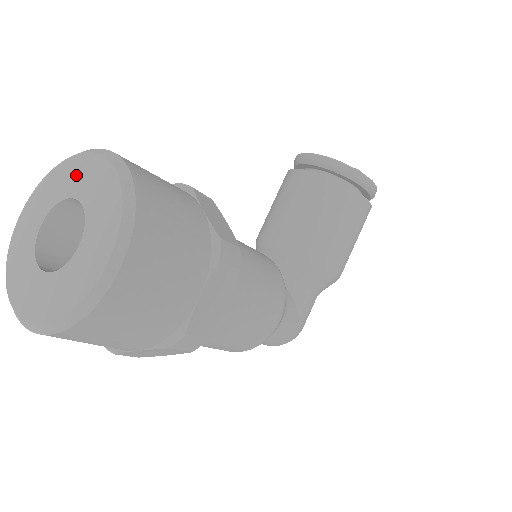
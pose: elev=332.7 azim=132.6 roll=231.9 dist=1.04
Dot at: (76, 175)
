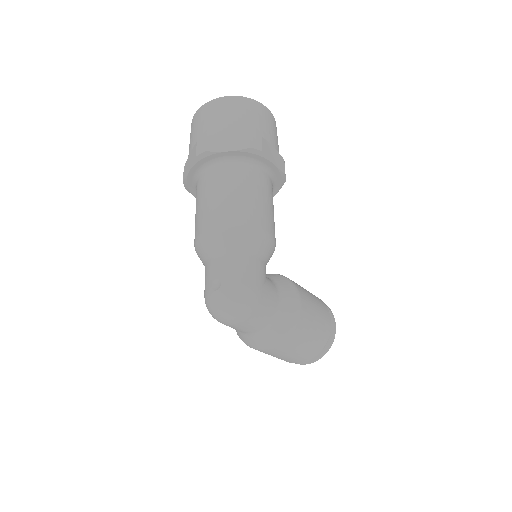
Dot at: occluded
